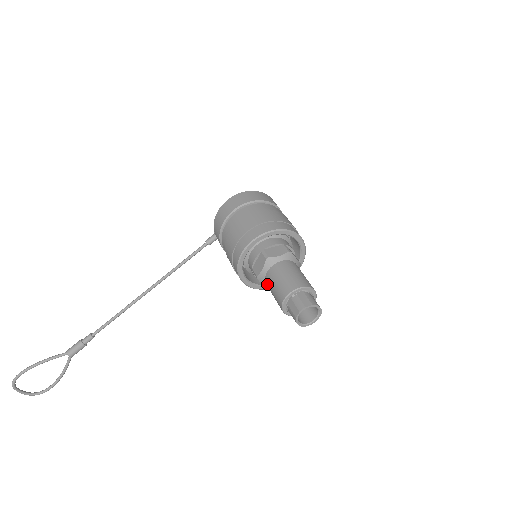
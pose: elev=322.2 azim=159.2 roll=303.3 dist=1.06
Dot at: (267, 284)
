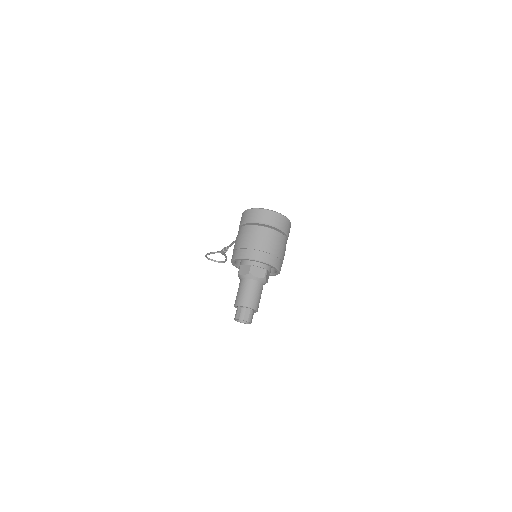
Dot at: occluded
